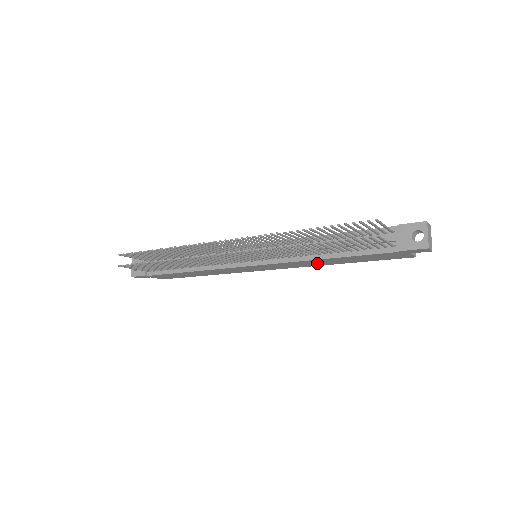
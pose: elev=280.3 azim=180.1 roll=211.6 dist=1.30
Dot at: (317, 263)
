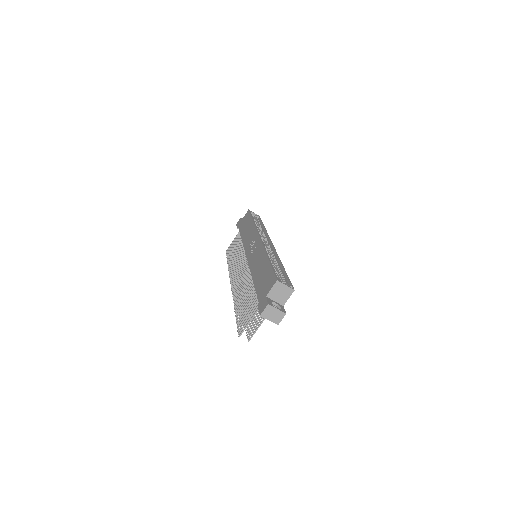
Dot at: occluded
